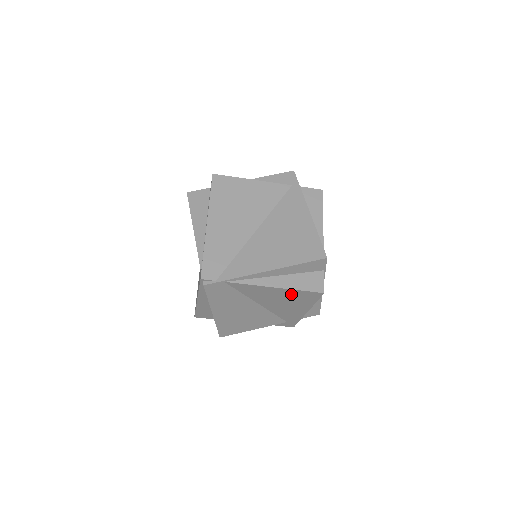
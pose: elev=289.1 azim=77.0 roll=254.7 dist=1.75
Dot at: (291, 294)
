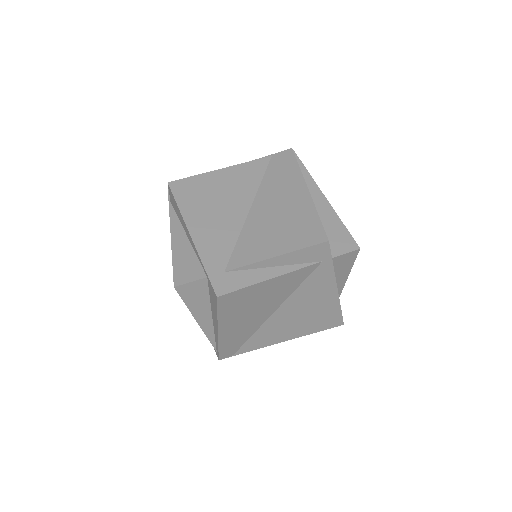
Dot at: occluded
